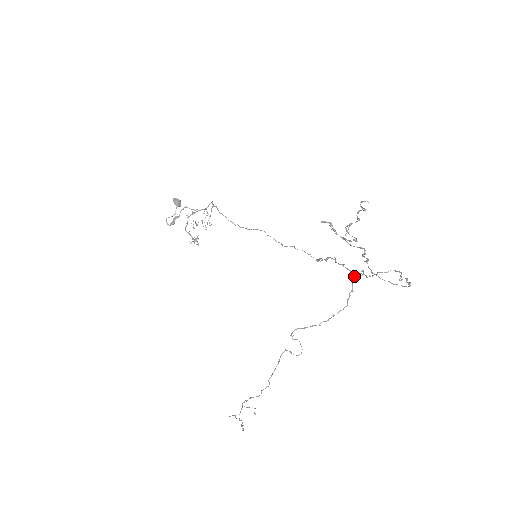
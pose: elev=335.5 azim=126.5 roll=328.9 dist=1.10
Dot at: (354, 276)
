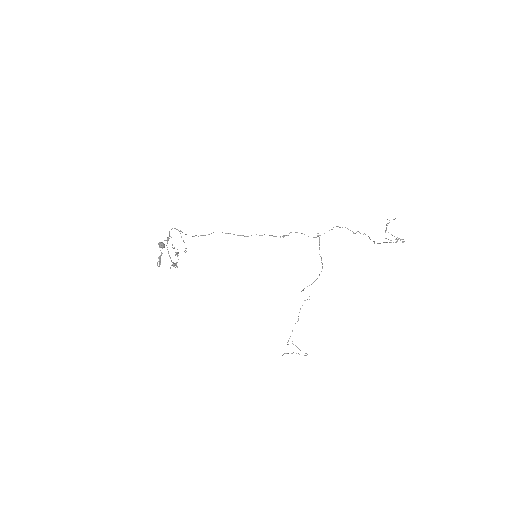
Dot at: occluded
